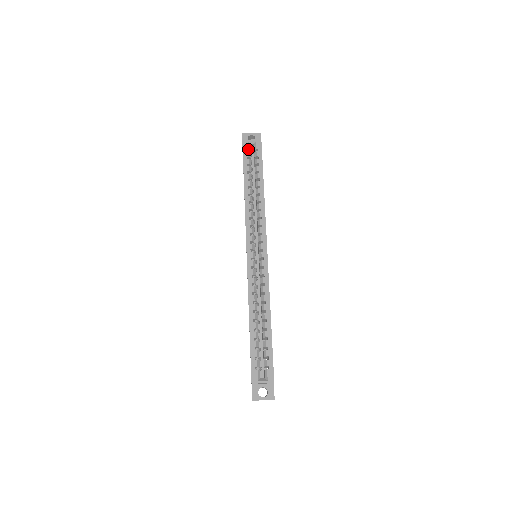
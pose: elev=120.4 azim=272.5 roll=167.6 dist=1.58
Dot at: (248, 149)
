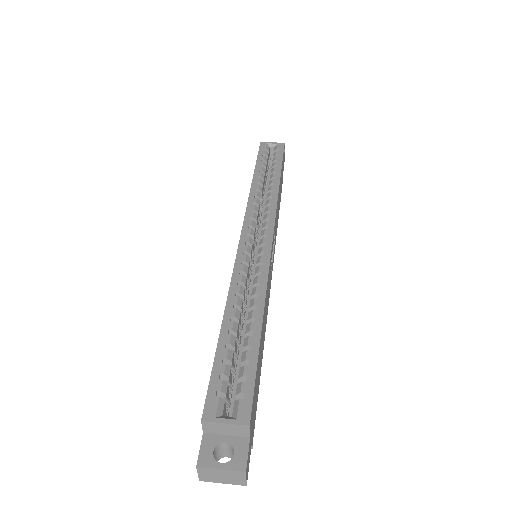
Dot at: (266, 149)
